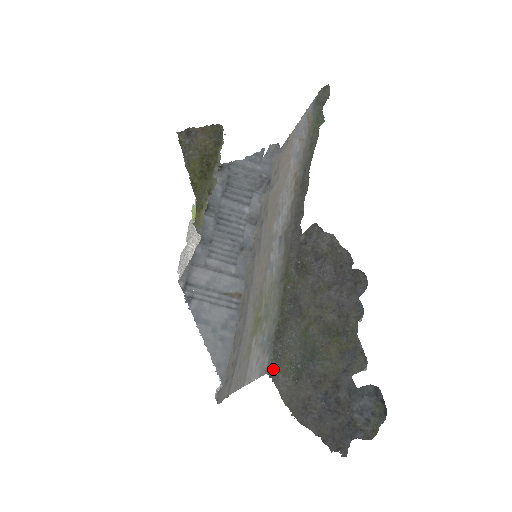
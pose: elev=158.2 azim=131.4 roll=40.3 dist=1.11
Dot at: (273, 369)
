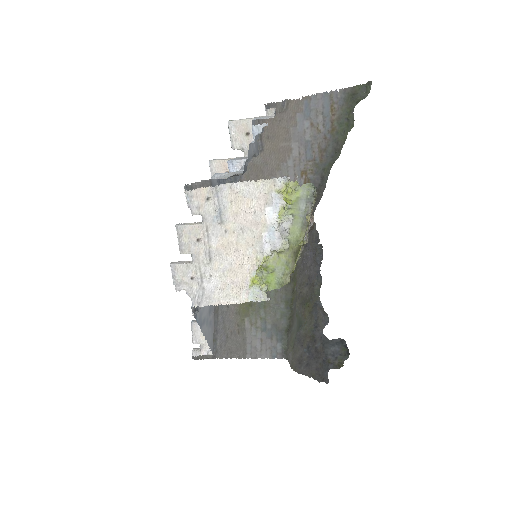
Dot at: (286, 353)
